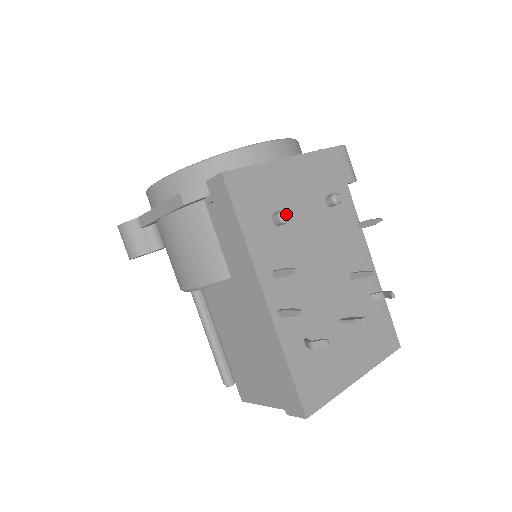
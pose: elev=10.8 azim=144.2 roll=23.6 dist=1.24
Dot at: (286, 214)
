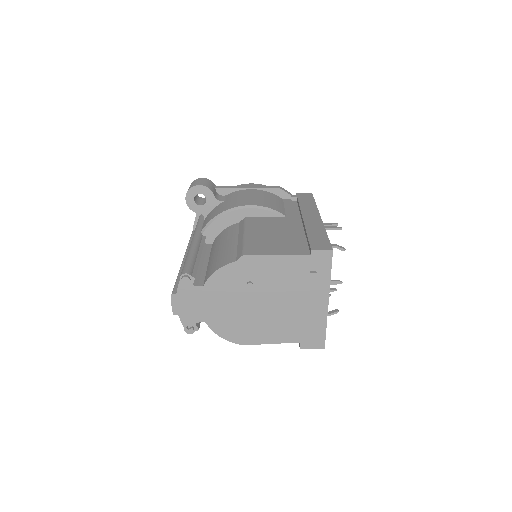
Dot at: occluded
